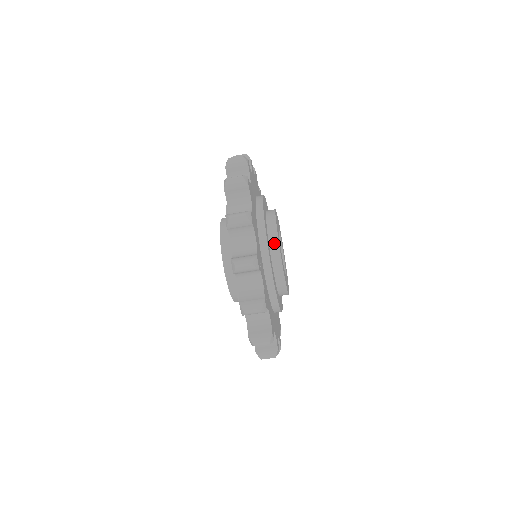
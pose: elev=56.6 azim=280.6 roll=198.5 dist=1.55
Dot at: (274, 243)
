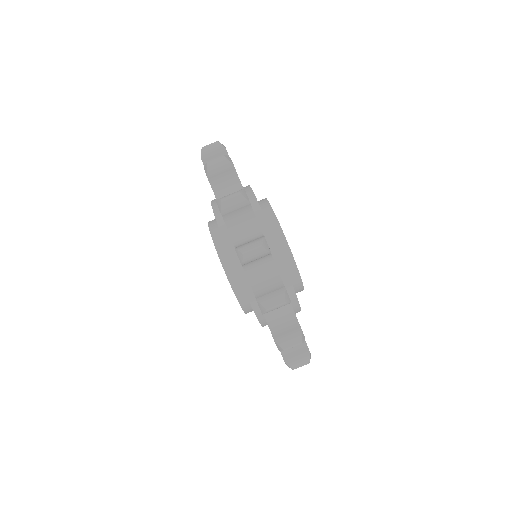
Dot at: (263, 203)
